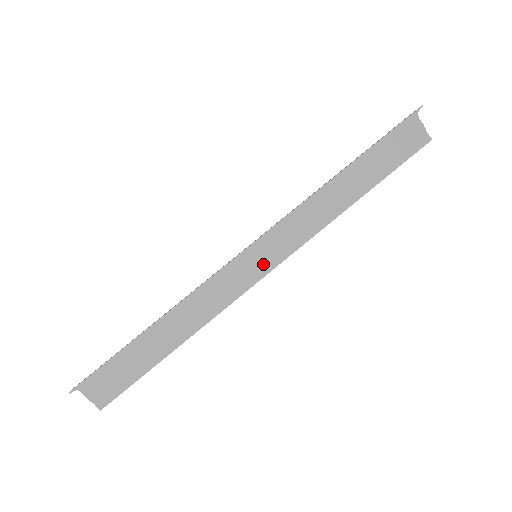
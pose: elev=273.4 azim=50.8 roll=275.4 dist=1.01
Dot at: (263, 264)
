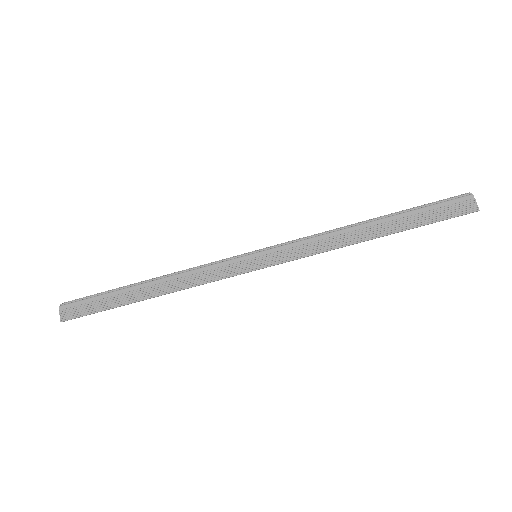
Dot at: occluded
